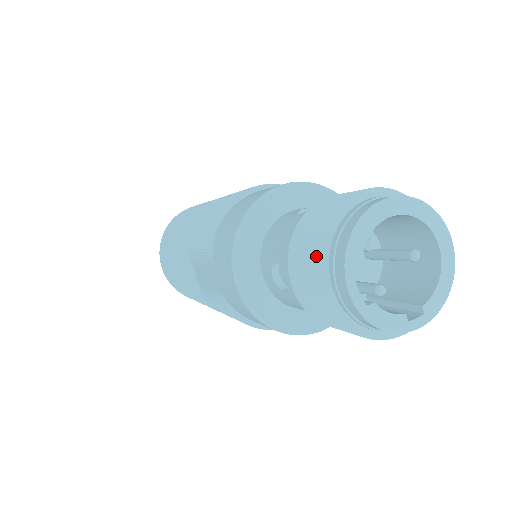
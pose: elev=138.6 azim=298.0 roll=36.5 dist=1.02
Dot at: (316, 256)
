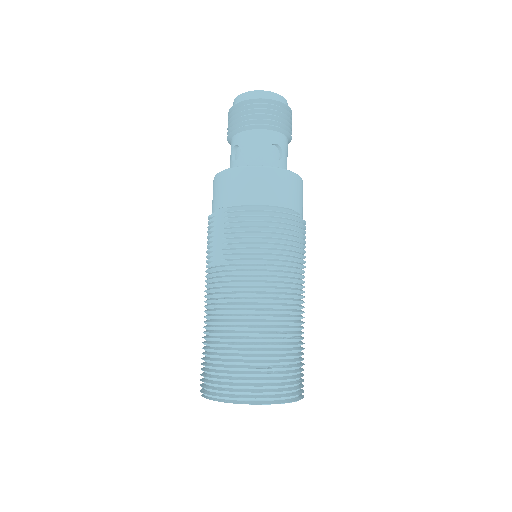
Dot at: (230, 116)
